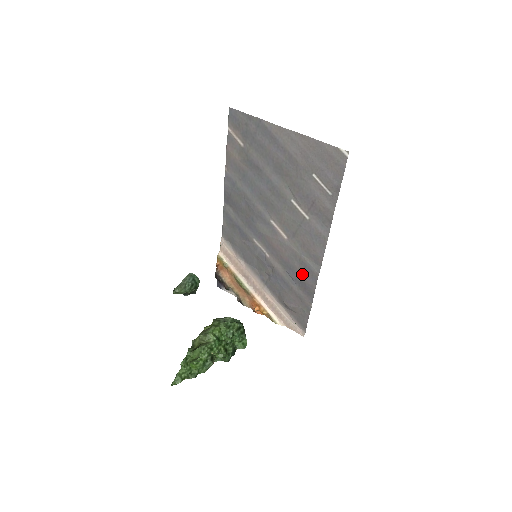
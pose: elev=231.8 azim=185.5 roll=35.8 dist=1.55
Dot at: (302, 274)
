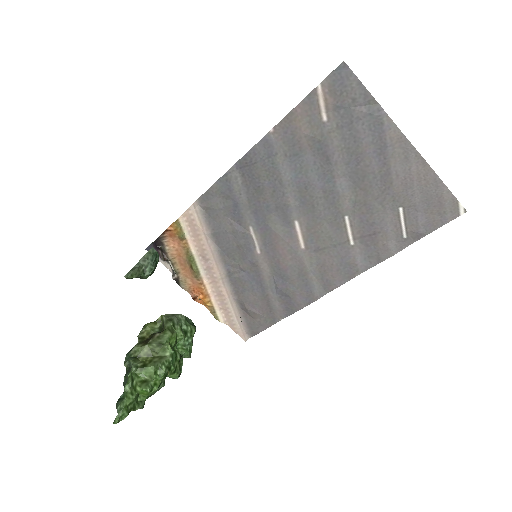
Dot at: (295, 289)
